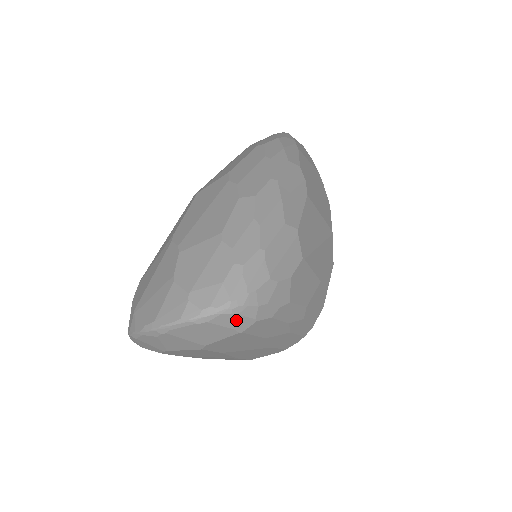
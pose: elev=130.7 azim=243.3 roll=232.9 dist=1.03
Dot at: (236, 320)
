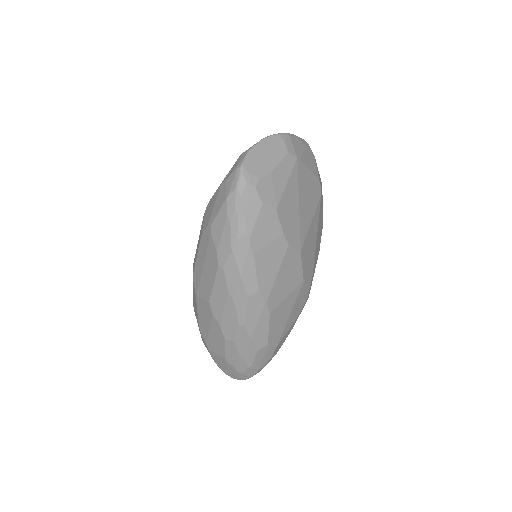
Dot at: occluded
